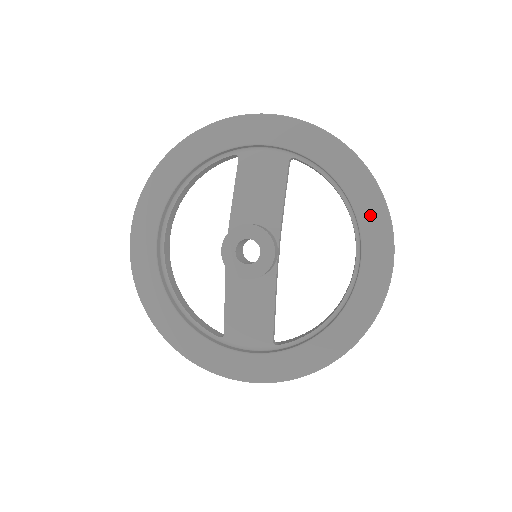
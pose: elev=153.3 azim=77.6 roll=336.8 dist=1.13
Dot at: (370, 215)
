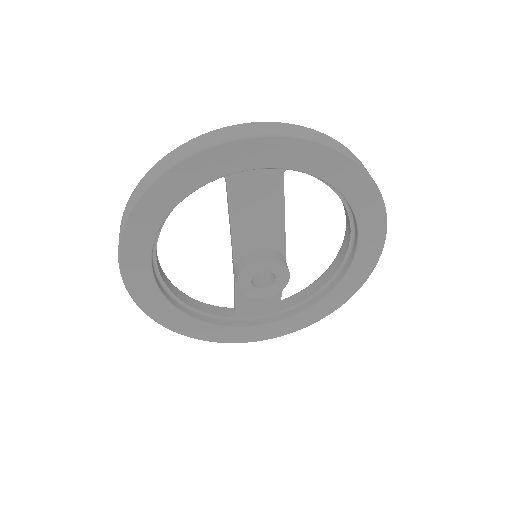
Dot at: (368, 212)
